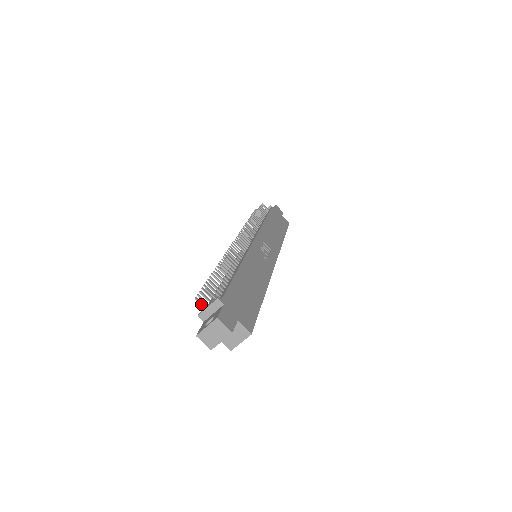
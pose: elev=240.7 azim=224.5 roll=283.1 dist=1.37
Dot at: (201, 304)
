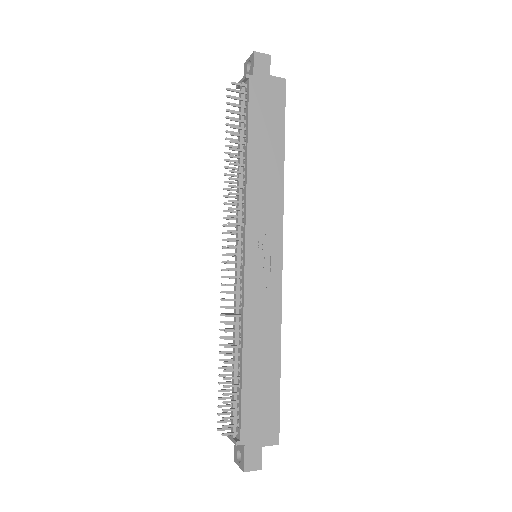
Dot at: occluded
